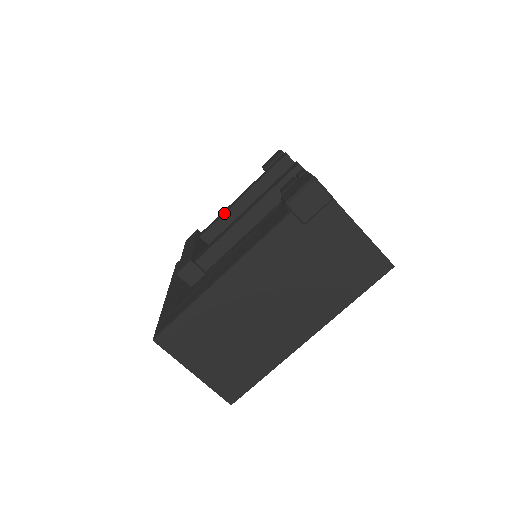
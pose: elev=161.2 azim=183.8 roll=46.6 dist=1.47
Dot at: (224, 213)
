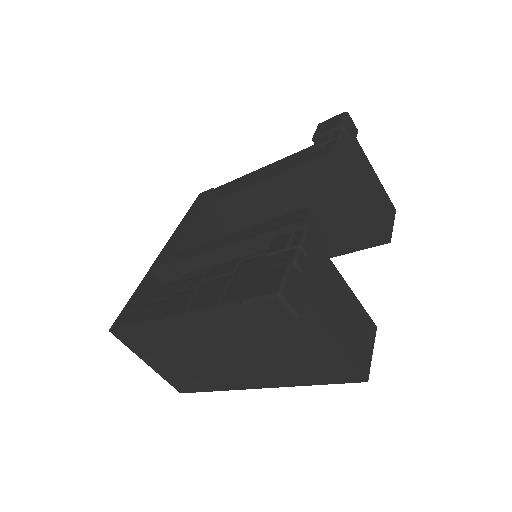
Dot at: (239, 190)
